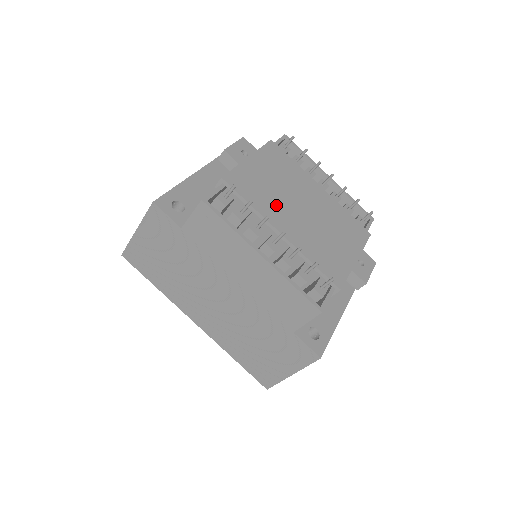
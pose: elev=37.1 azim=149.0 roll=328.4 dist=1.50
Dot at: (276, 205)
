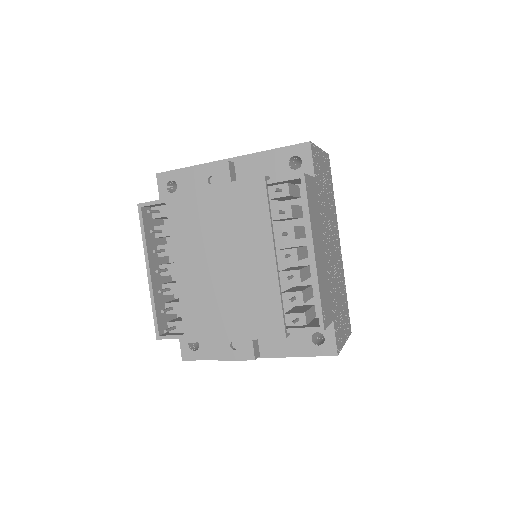
Dot at: (195, 244)
